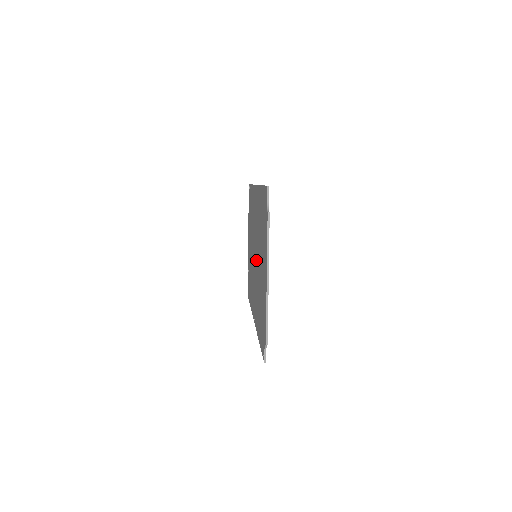
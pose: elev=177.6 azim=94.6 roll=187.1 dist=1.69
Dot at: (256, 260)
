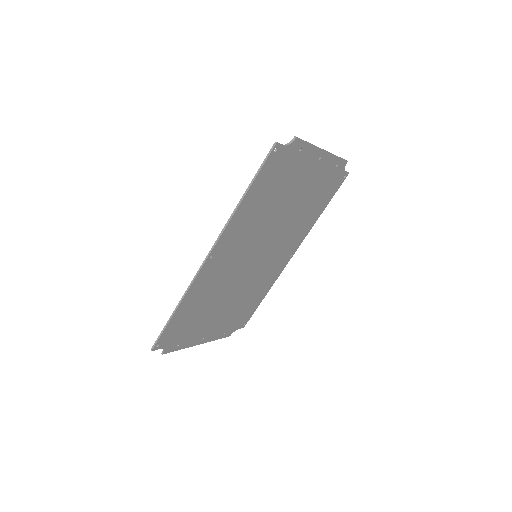
Dot at: (247, 269)
